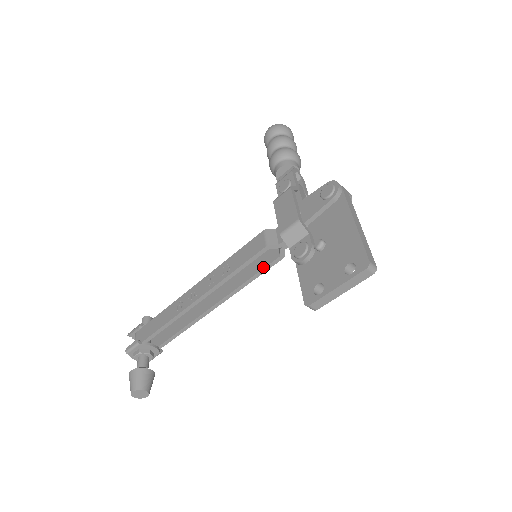
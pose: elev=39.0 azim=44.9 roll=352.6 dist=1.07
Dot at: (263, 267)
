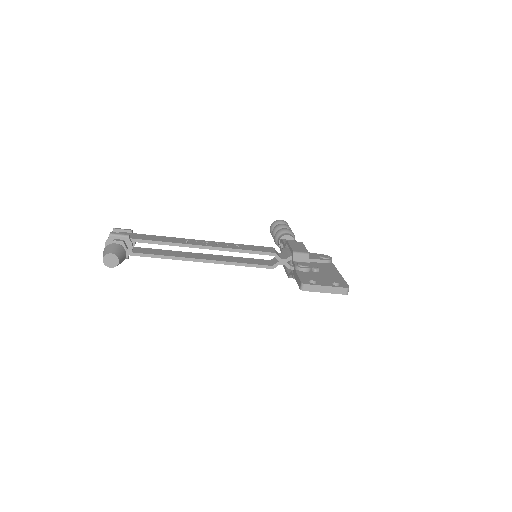
Dot at: (257, 264)
